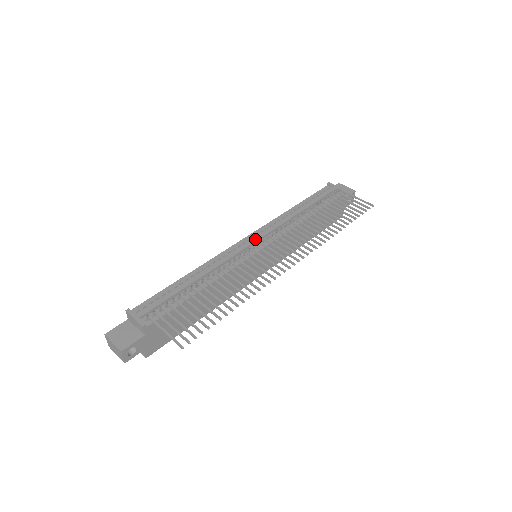
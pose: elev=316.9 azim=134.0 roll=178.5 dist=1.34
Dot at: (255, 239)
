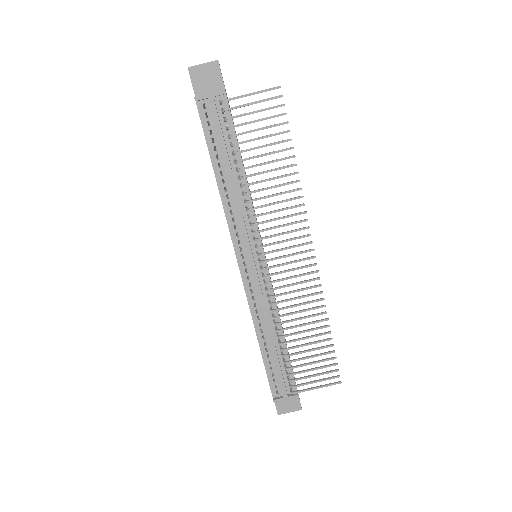
Dot at: (251, 260)
